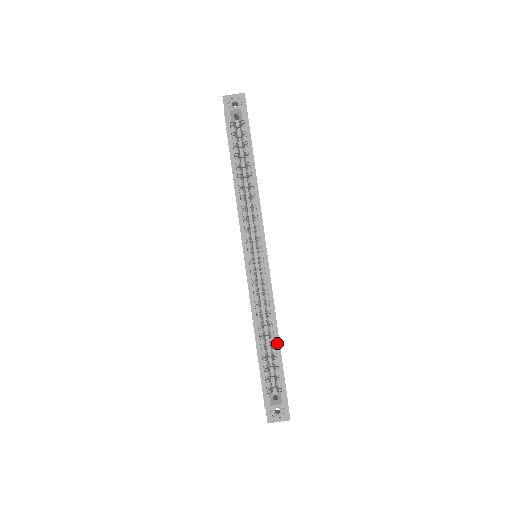
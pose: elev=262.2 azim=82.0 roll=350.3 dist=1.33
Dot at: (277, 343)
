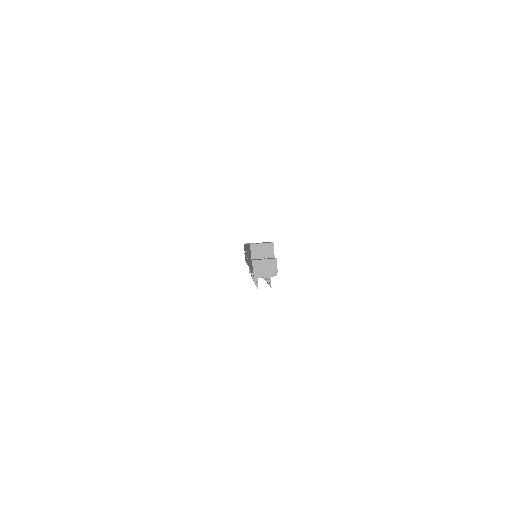
Dot at: occluded
